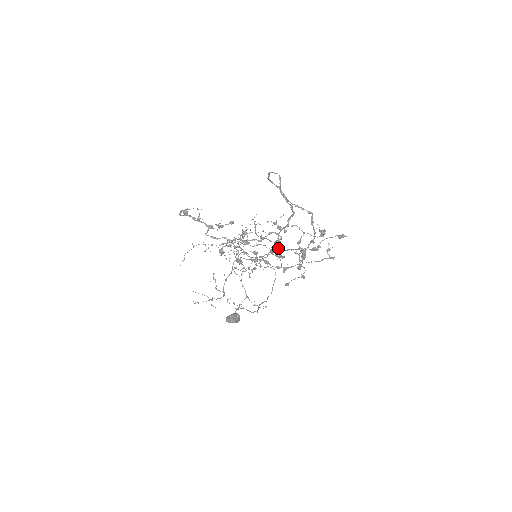
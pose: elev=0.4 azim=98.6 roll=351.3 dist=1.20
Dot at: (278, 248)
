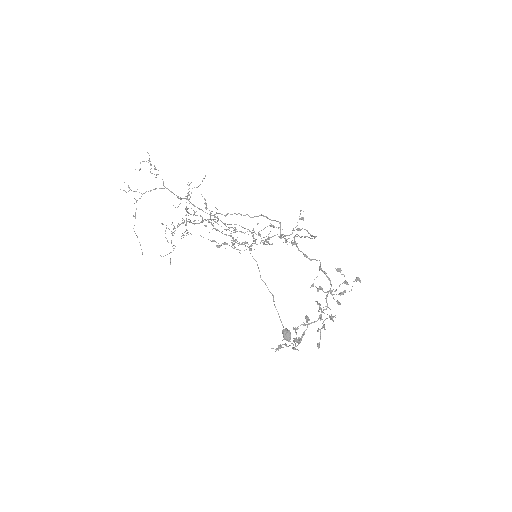
Dot at: (320, 304)
